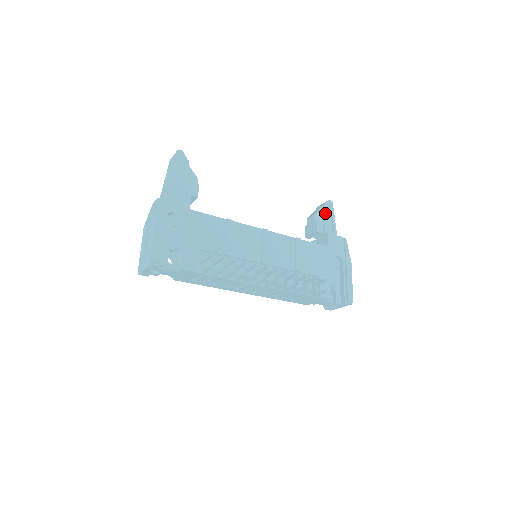
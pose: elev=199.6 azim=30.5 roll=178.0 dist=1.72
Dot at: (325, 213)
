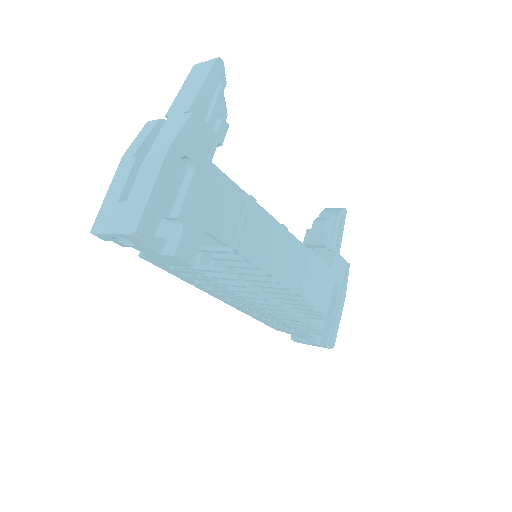
Dot at: (337, 223)
